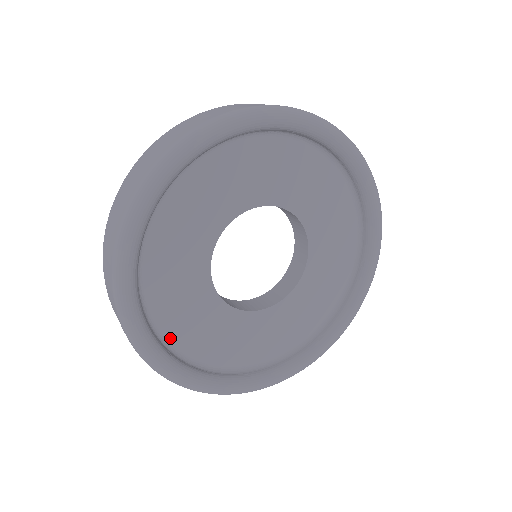
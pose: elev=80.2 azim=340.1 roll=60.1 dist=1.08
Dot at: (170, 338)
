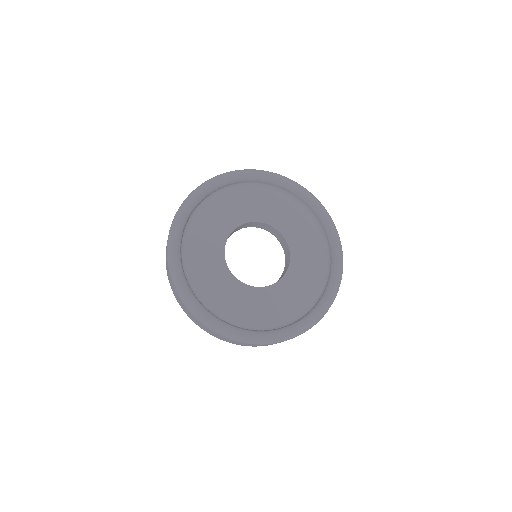
Dot at: (190, 230)
